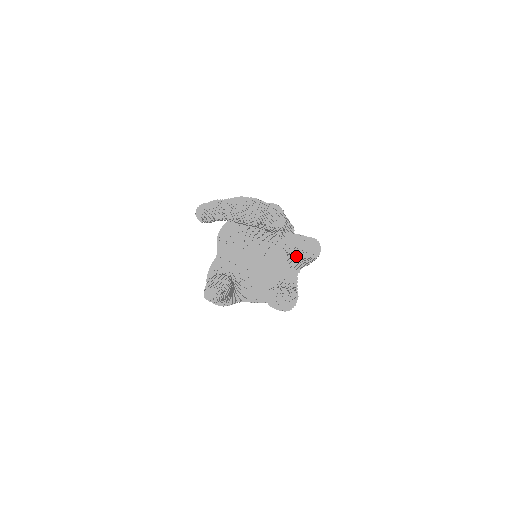
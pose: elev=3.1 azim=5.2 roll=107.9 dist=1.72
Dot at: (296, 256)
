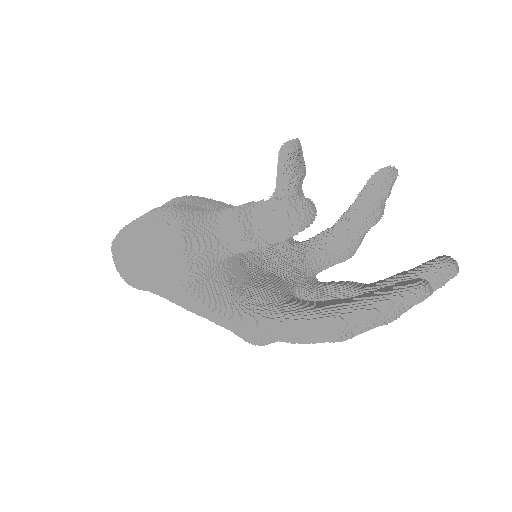
Dot at: occluded
